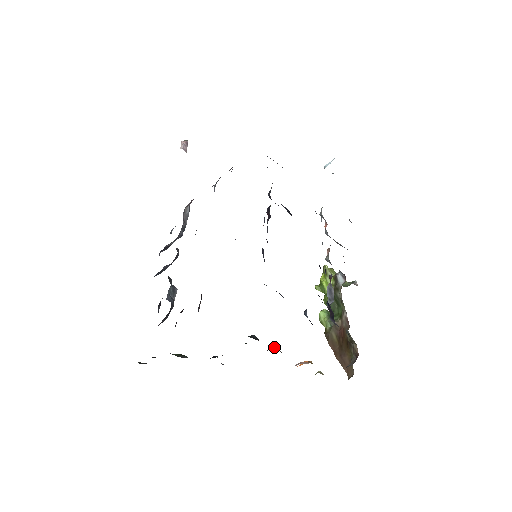
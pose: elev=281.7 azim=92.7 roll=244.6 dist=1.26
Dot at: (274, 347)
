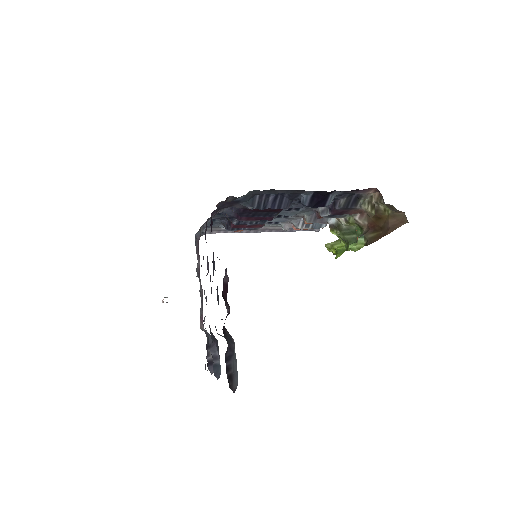
Dot at: occluded
